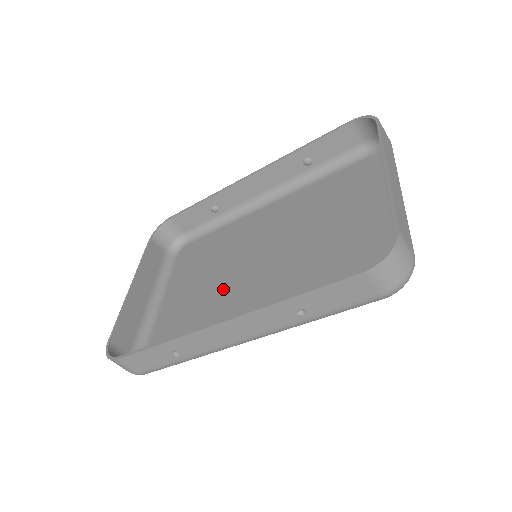
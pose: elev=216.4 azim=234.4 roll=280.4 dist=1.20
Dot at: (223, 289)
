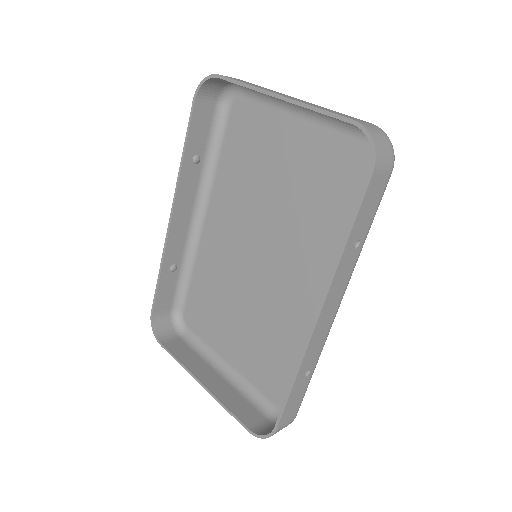
Dot at: (264, 302)
